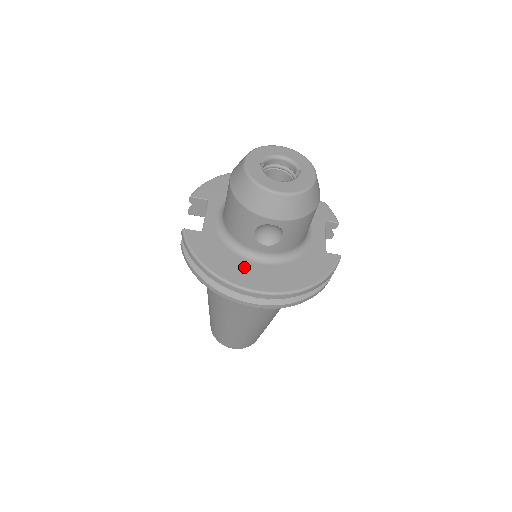
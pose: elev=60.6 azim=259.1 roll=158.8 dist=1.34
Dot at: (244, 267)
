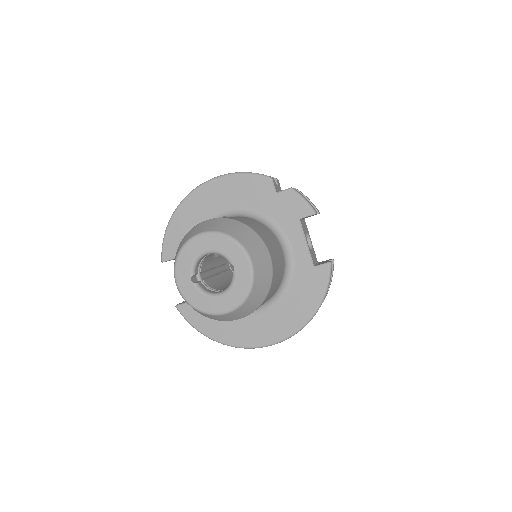
Dot at: (244, 325)
